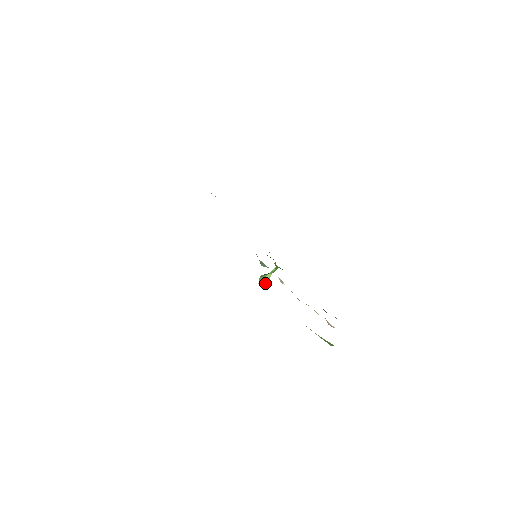
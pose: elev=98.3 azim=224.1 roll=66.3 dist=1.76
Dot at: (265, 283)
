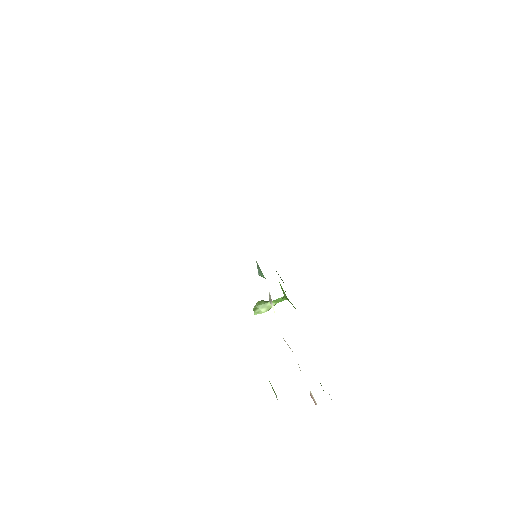
Dot at: (261, 311)
